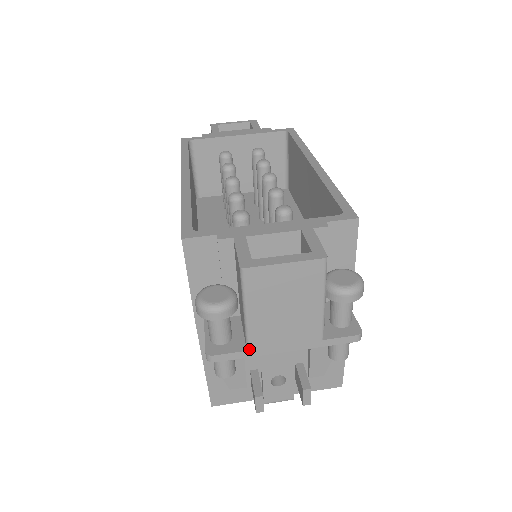
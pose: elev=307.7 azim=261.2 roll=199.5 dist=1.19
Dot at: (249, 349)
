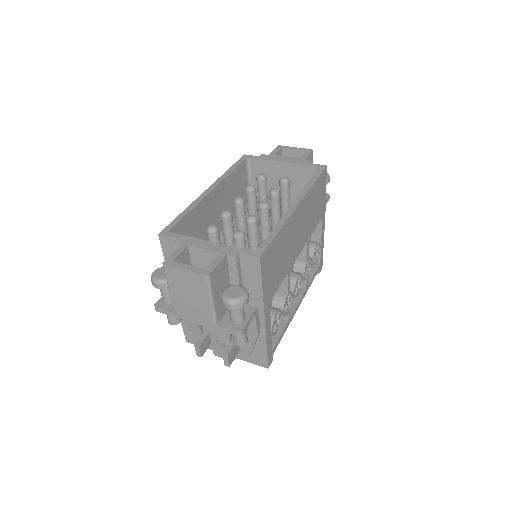
Dot at: (175, 312)
